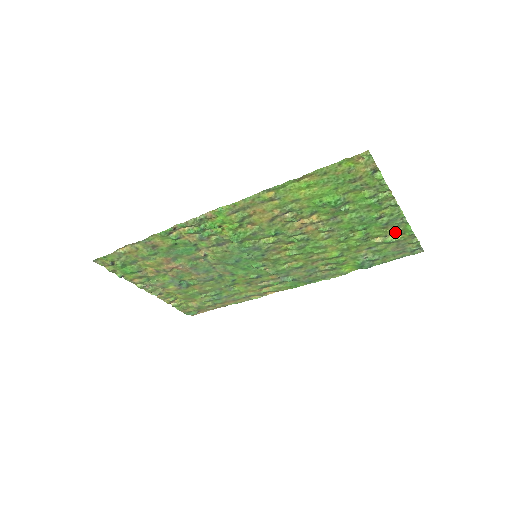
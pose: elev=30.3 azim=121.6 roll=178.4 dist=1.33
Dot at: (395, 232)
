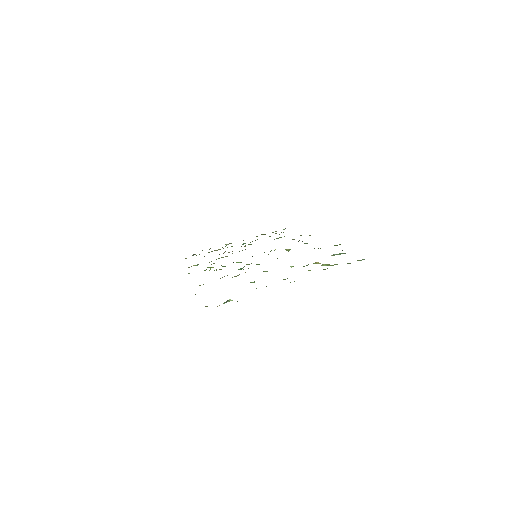
Dot at: occluded
